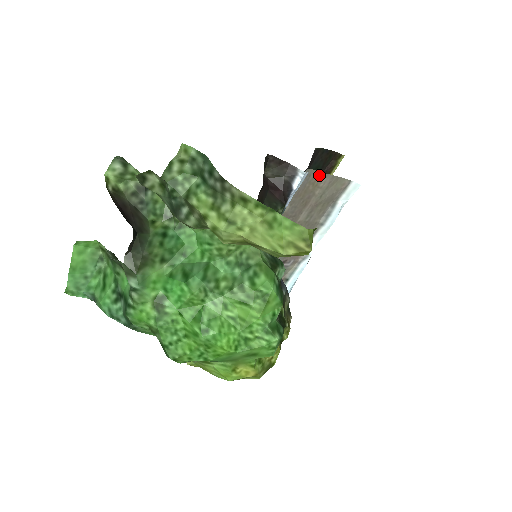
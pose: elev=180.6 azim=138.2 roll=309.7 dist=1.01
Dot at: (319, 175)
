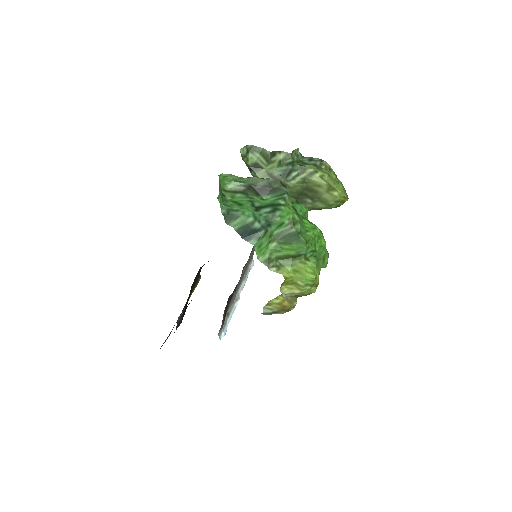
Dot at: occluded
